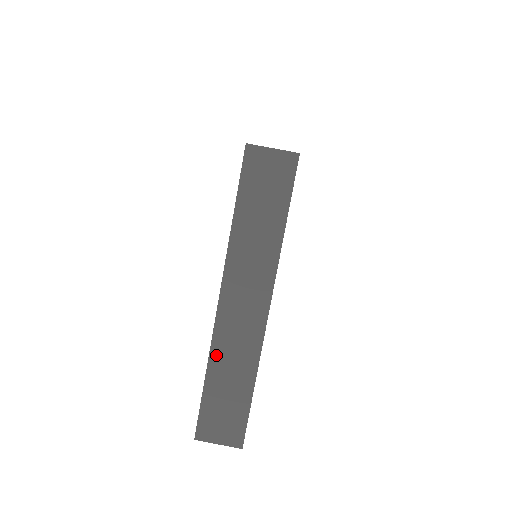
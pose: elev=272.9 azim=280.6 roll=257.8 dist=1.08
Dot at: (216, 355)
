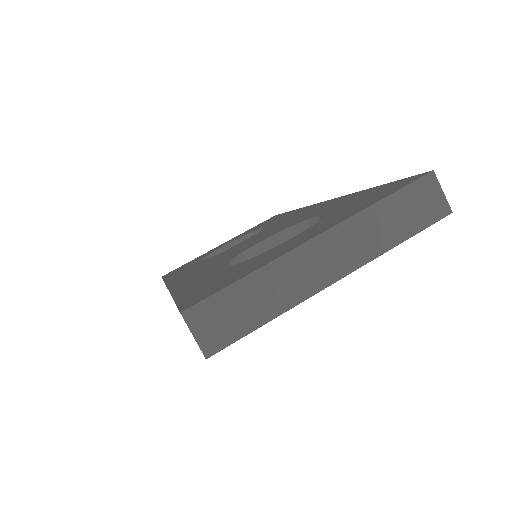
Dot at: (271, 270)
